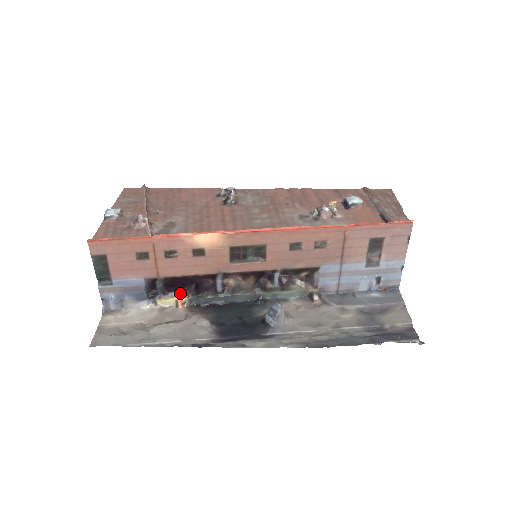
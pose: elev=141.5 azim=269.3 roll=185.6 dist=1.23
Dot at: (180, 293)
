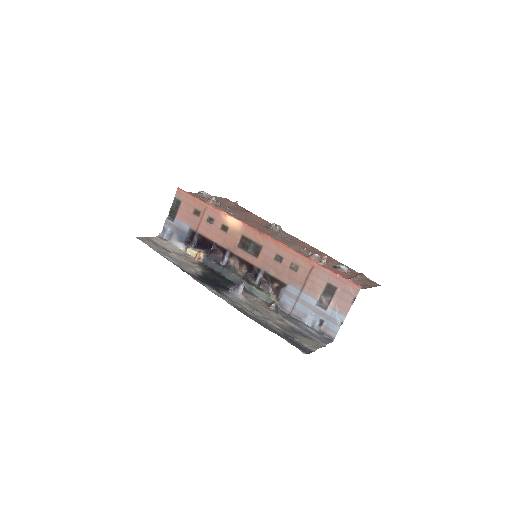
Dot at: (202, 252)
